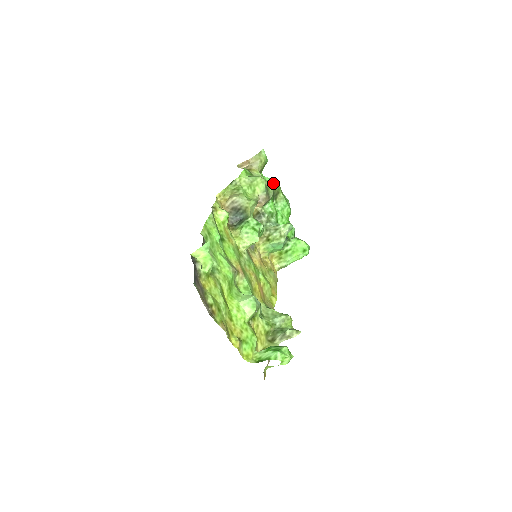
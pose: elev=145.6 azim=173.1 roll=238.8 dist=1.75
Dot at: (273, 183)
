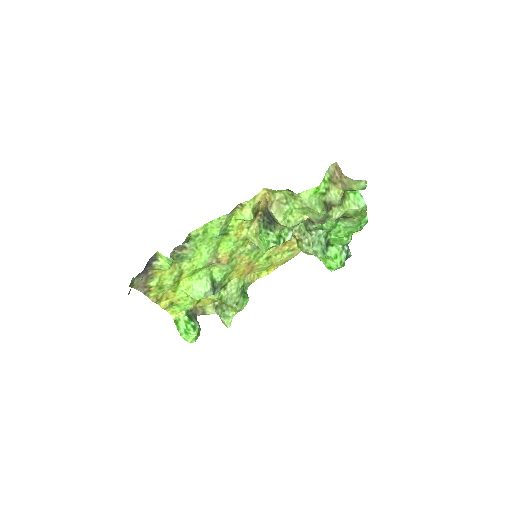
Dot at: (352, 208)
